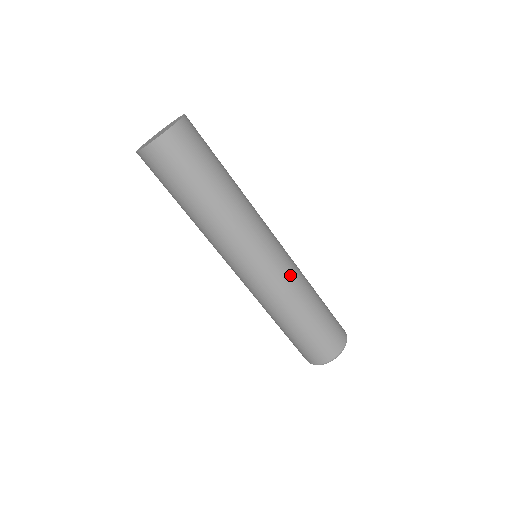
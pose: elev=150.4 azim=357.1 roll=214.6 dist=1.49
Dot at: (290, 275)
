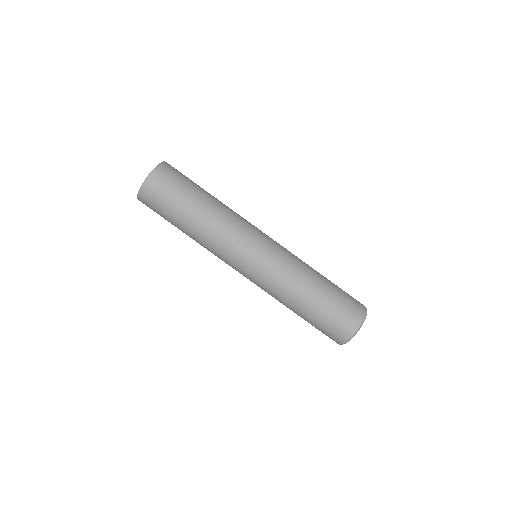
Dot at: (289, 254)
